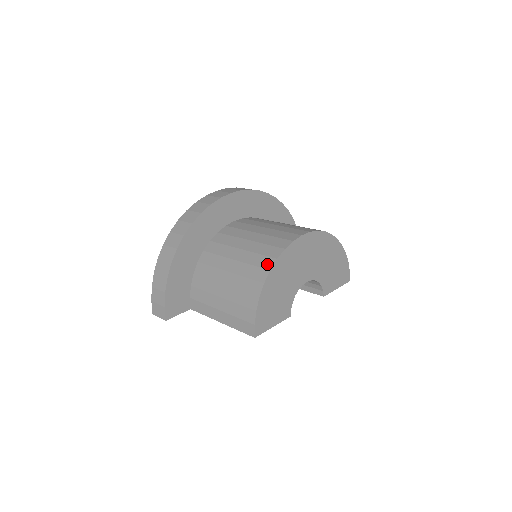
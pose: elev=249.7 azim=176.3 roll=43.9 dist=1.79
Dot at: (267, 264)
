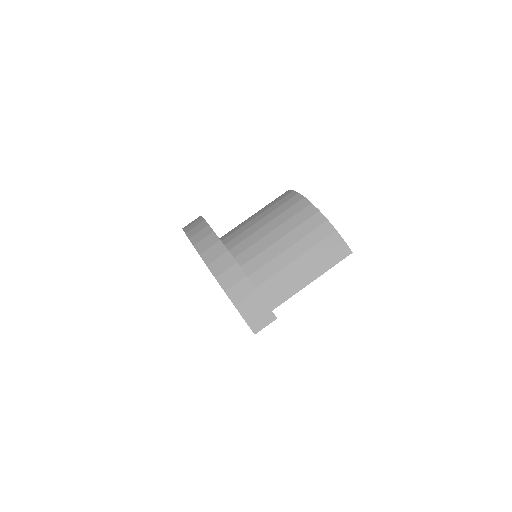
Dot at: (303, 204)
